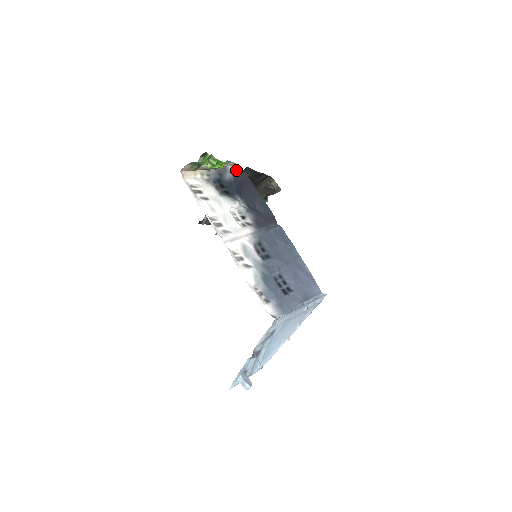
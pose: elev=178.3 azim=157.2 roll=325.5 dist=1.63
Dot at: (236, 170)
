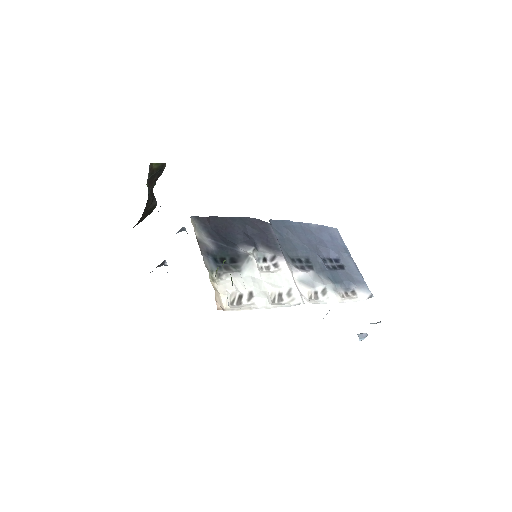
Dot at: (197, 226)
